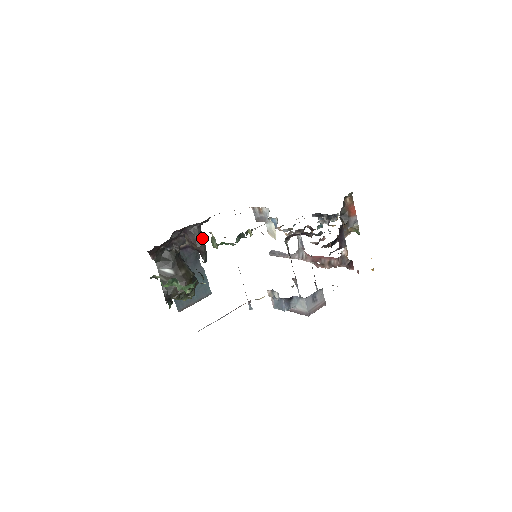
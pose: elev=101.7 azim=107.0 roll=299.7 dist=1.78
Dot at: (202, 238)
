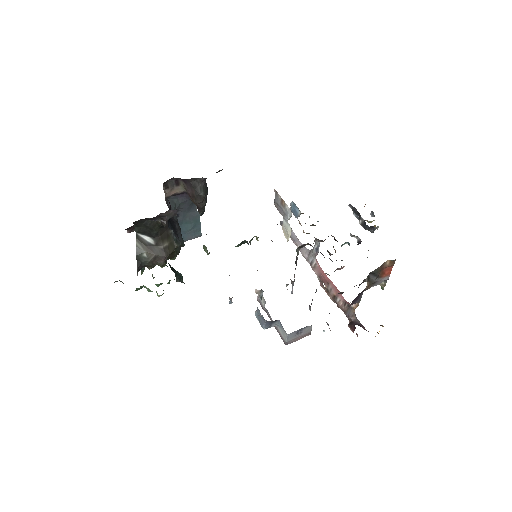
Dot at: (203, 195)
